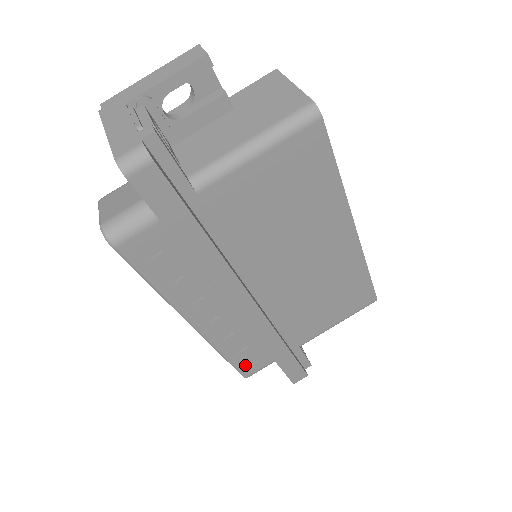
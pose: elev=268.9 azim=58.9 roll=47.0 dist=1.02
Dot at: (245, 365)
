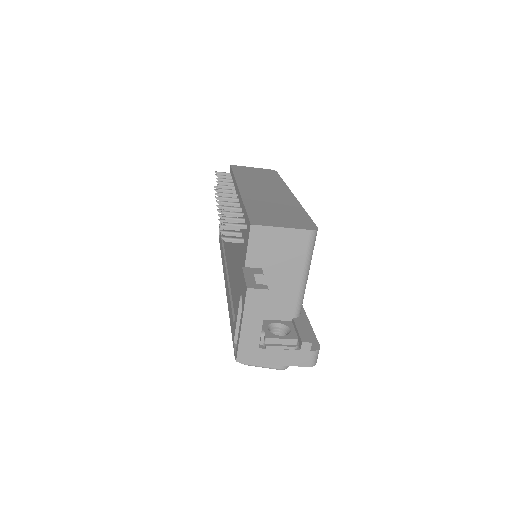
Dot at: occluded
